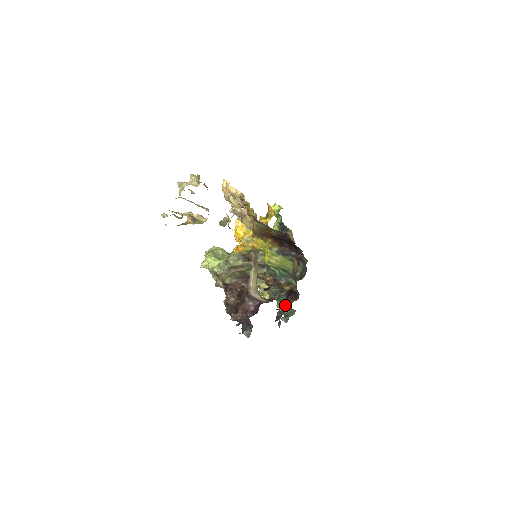
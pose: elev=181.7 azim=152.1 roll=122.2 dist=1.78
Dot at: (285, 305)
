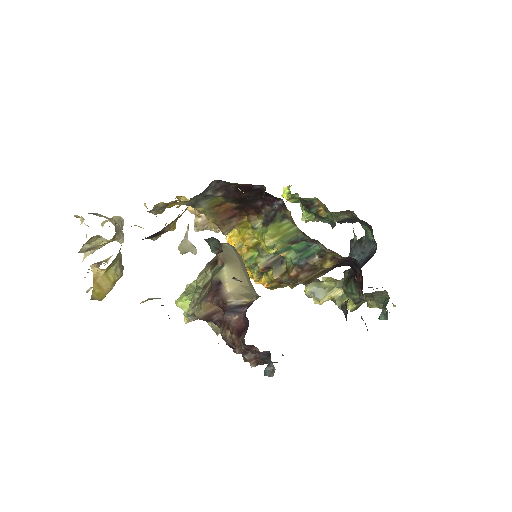
Dot at: occluded
